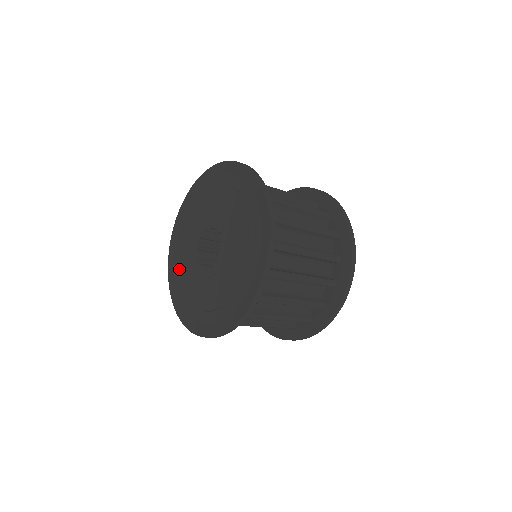
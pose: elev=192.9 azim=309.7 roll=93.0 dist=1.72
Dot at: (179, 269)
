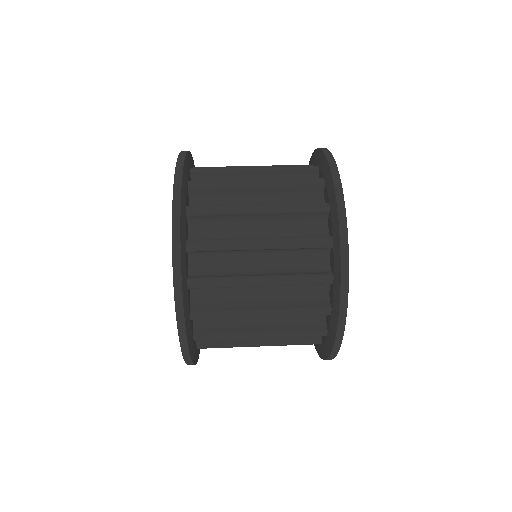
Dot at: occluded
